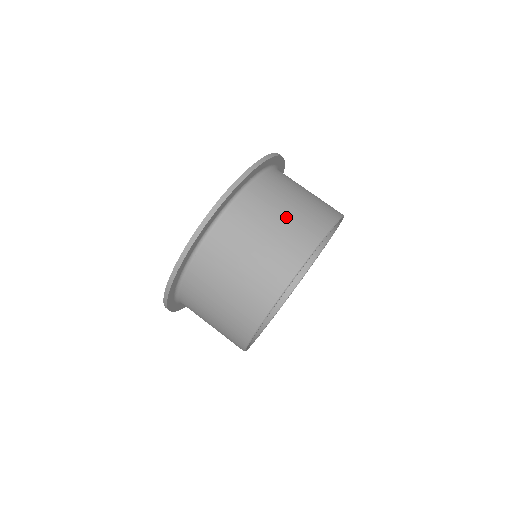
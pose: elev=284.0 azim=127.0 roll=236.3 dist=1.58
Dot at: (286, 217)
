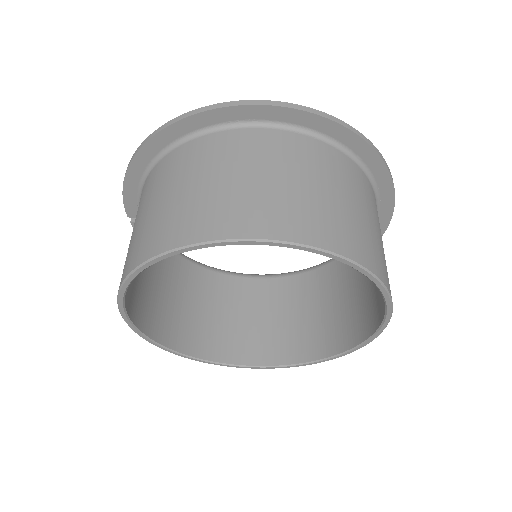
Dot at: occluded
